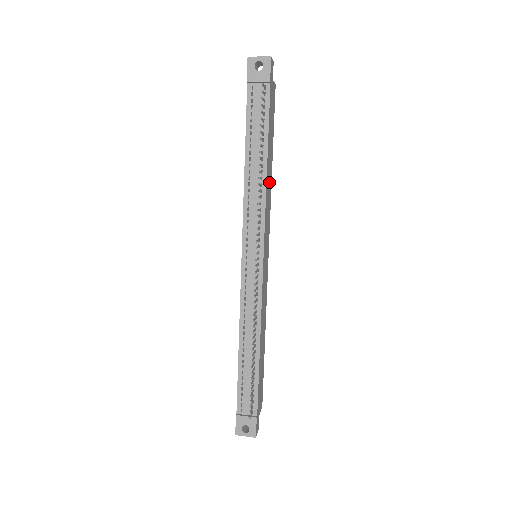
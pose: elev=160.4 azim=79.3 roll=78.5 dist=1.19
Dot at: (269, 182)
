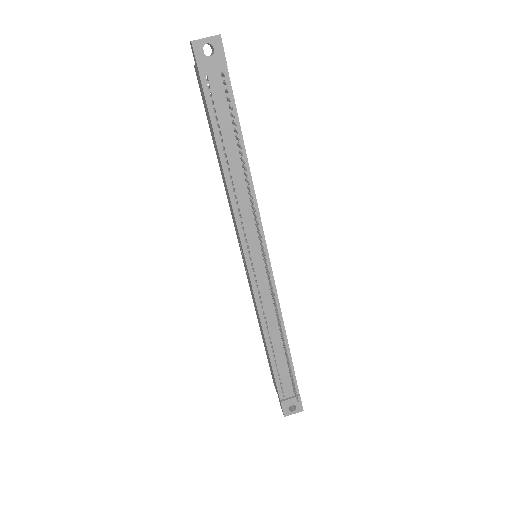
Dot at: occluded
